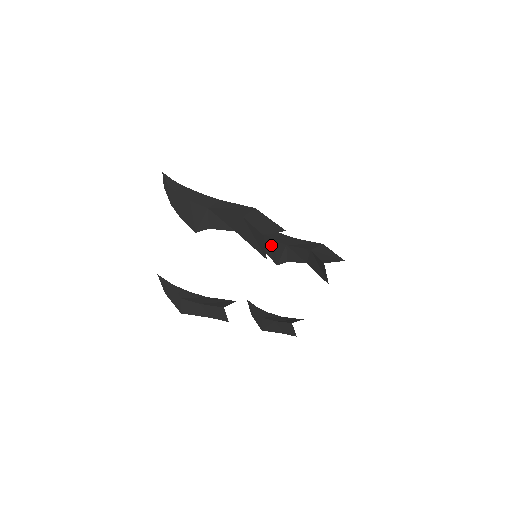
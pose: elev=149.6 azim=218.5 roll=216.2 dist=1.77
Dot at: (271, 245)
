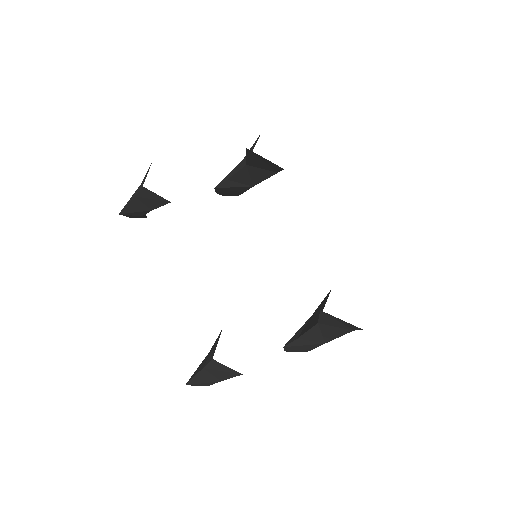
Dot at: occluded
